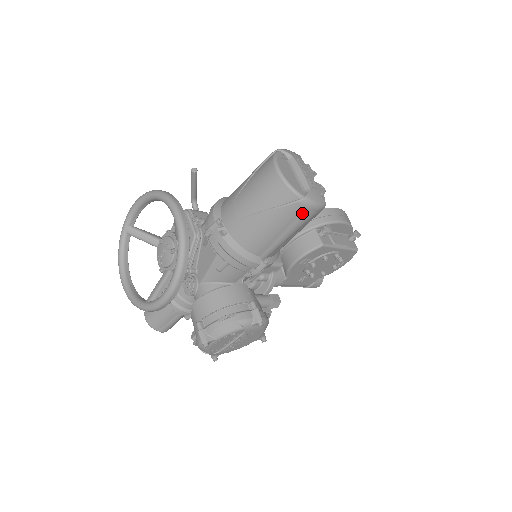
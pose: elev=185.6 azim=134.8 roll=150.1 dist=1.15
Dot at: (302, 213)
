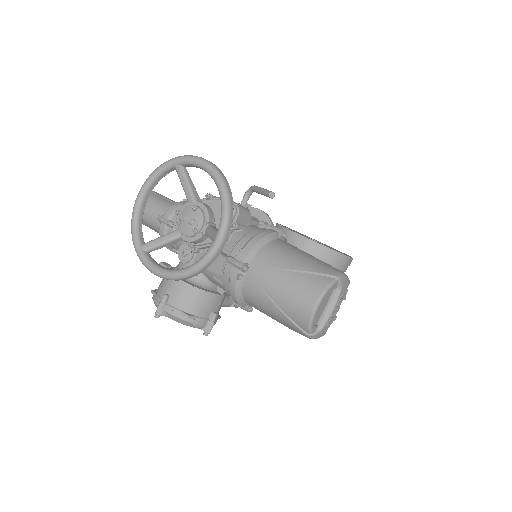
Dot at: occluded
